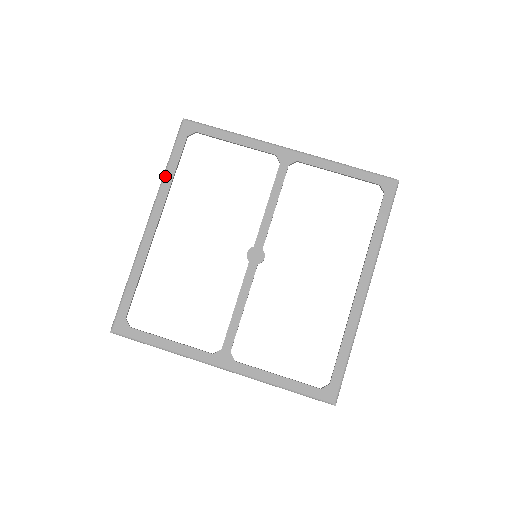
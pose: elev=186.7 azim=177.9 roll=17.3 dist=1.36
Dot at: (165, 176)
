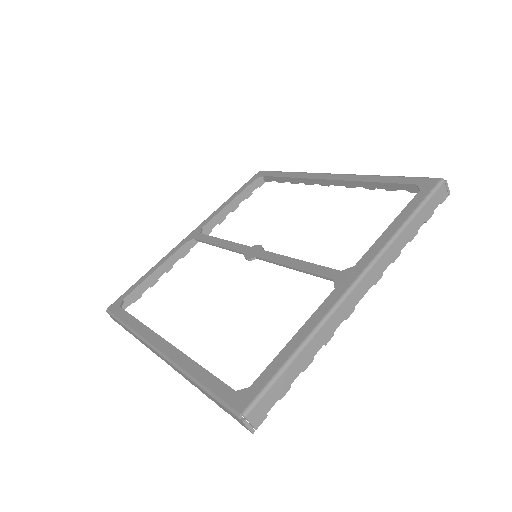
Dot at: (132, 328)
